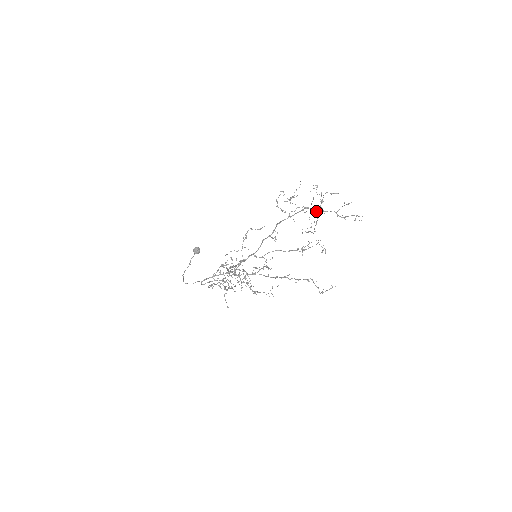
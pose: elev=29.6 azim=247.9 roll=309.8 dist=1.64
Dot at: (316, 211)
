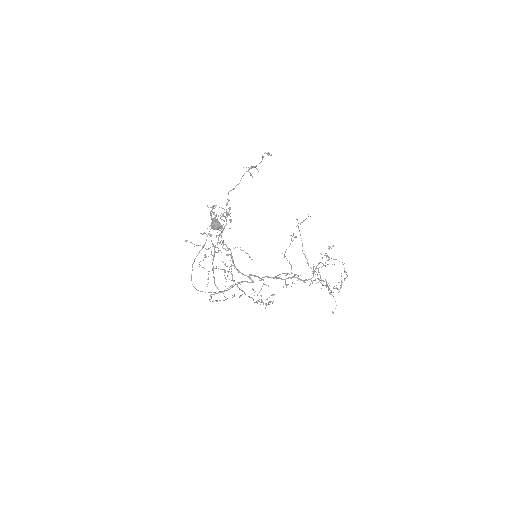
Dot at: (326, 286)
